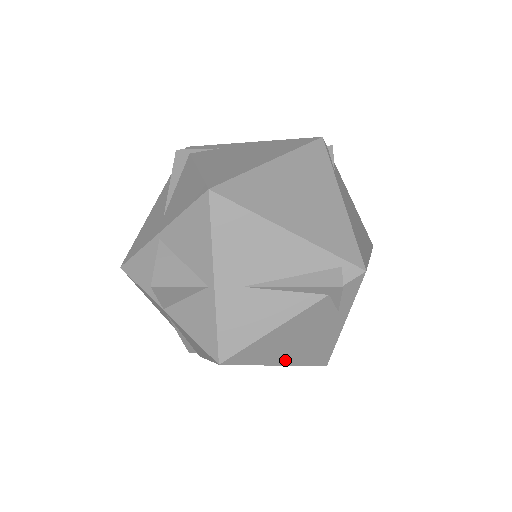
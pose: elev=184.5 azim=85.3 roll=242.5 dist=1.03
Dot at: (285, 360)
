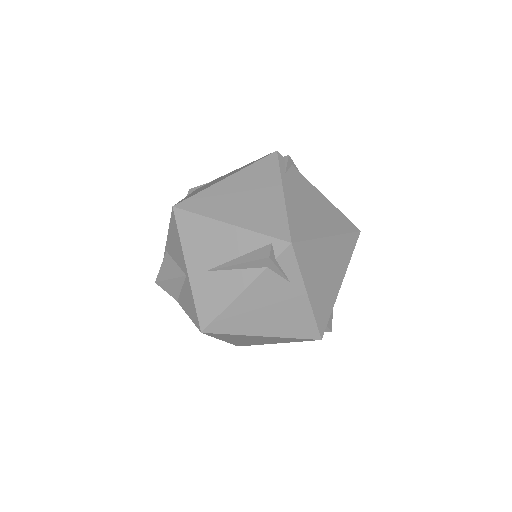
Dot at: (266, 331)
